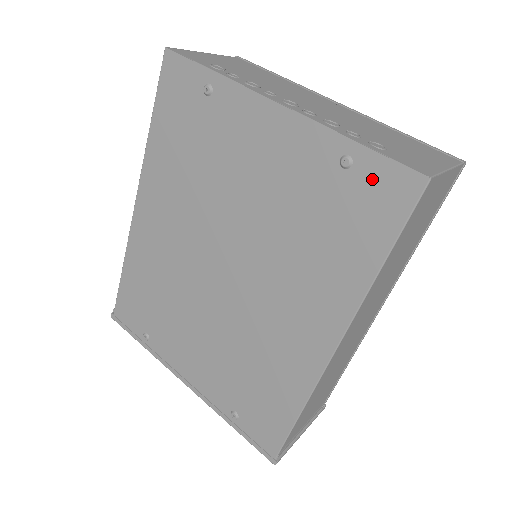
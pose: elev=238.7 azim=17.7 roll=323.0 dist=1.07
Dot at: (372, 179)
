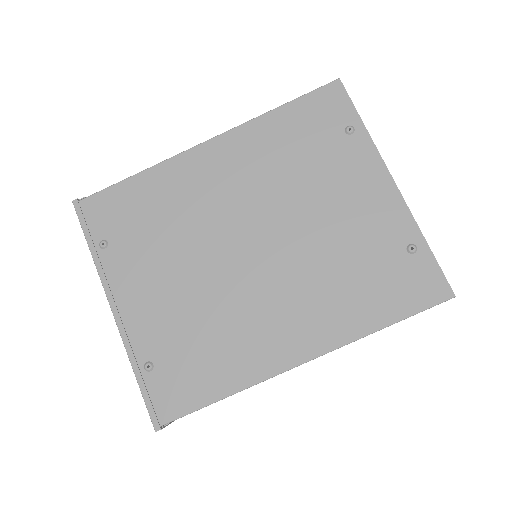
Dot at: (421, 271)
